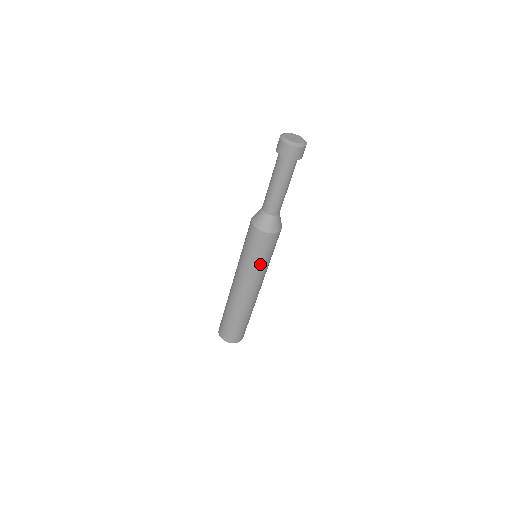
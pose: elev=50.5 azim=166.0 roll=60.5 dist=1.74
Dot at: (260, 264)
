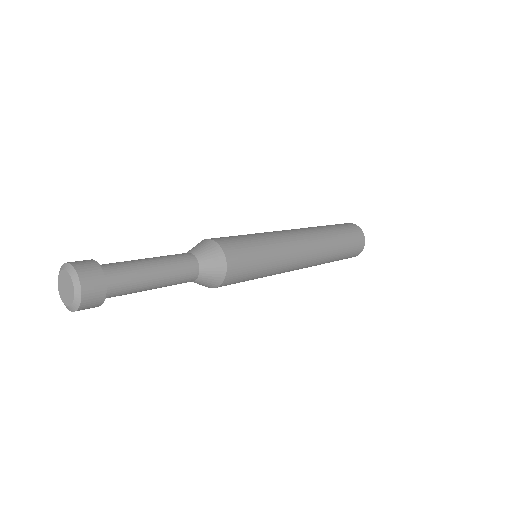
Dot at: (263, 276)
